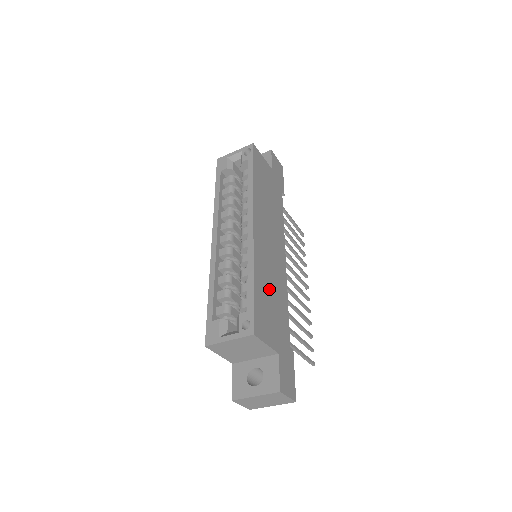
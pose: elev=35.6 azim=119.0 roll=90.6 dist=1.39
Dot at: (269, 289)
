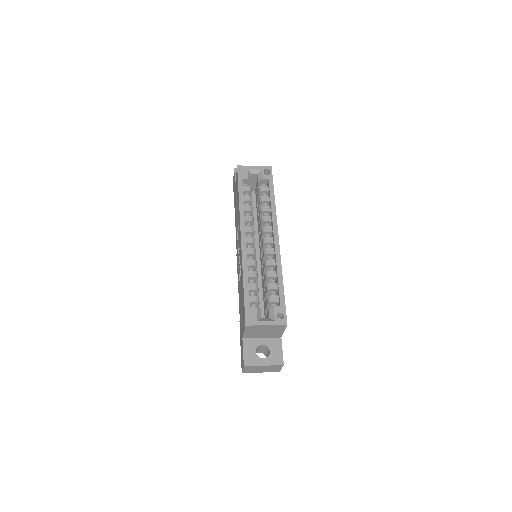
Dot at: occluded
